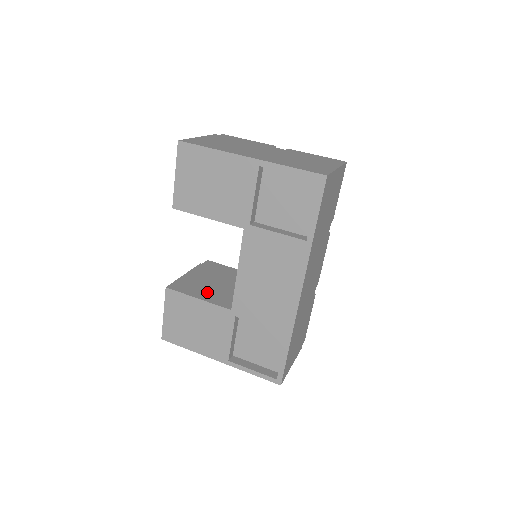
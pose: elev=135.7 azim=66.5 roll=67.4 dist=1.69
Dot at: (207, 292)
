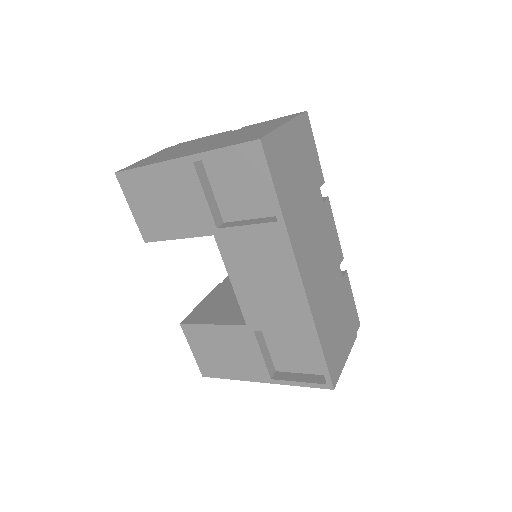
Dot at: (222, 313)
